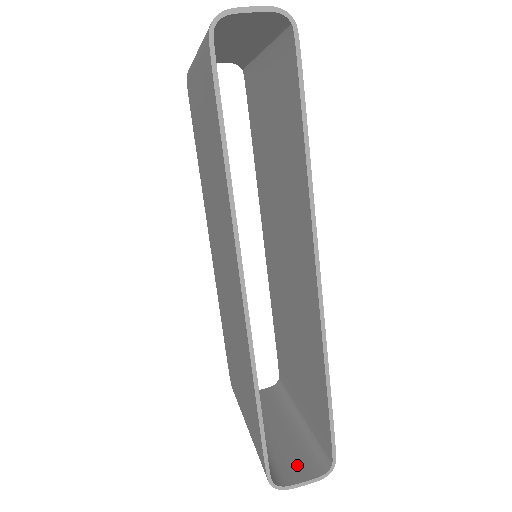
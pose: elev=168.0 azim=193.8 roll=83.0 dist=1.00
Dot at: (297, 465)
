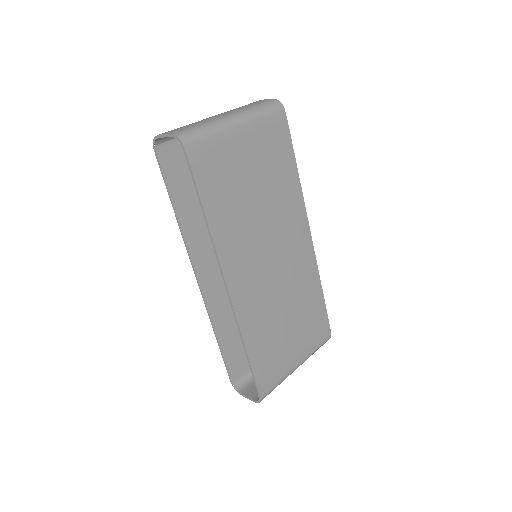
Dot at: occluded
